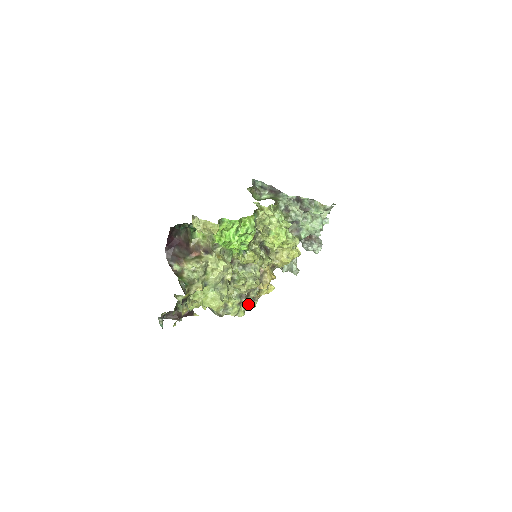
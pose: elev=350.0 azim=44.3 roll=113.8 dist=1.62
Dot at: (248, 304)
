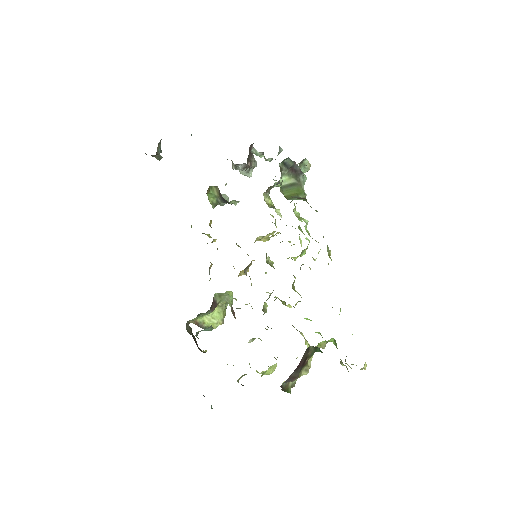
Dot at: occluded
